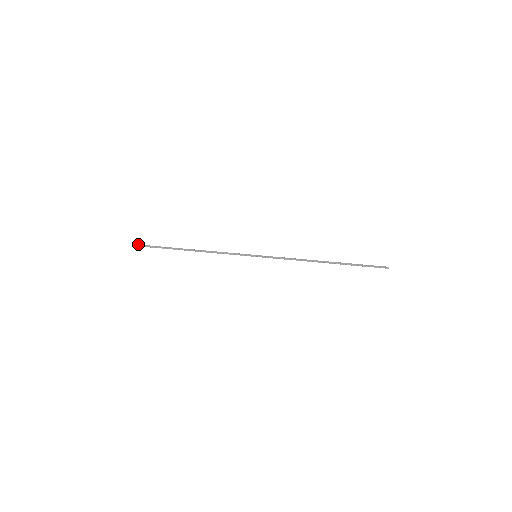
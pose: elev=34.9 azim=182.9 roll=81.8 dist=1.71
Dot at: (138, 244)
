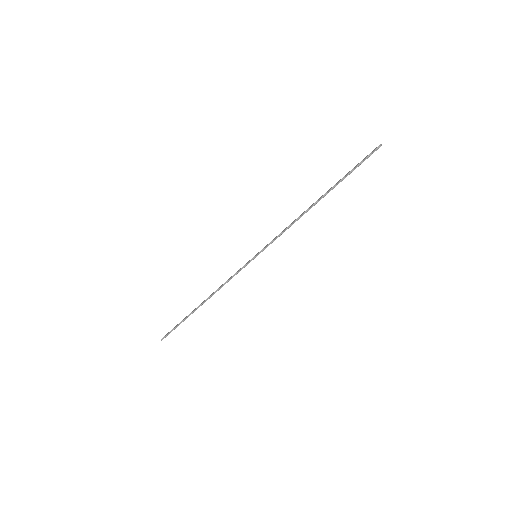
Dot at: (165, 335)
